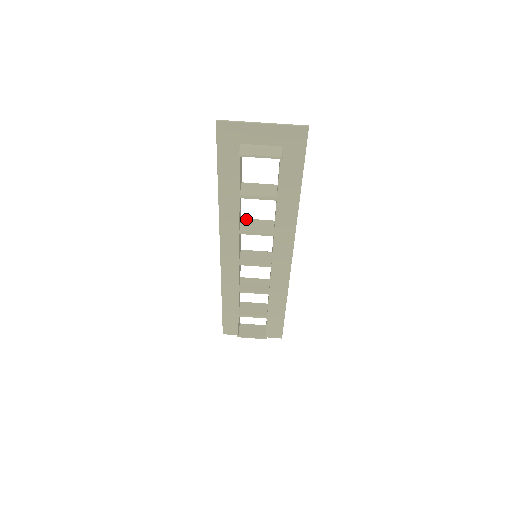
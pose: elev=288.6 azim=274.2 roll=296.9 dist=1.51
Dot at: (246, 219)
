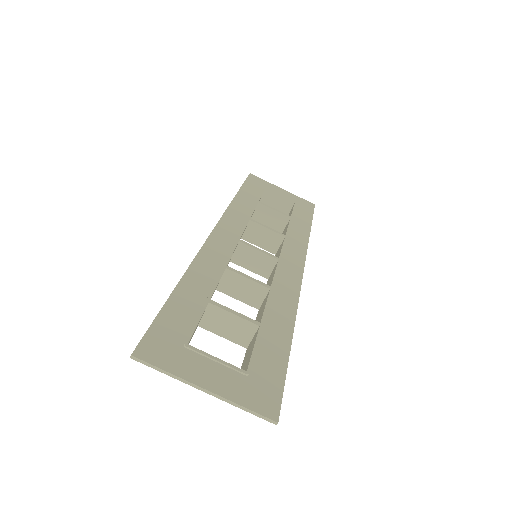
Dot at: (232, 272)
